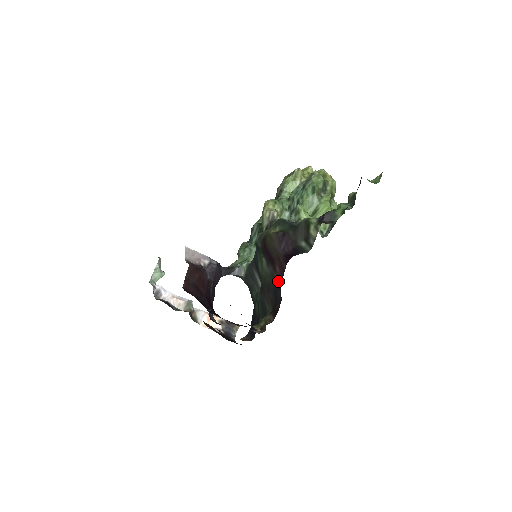
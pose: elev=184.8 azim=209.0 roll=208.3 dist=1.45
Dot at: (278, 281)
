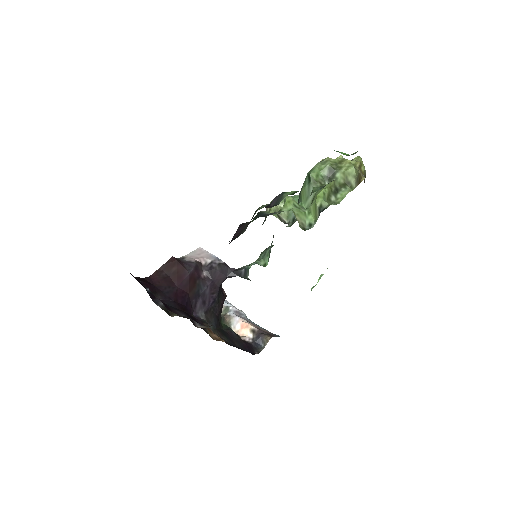
Dot at: occluded
